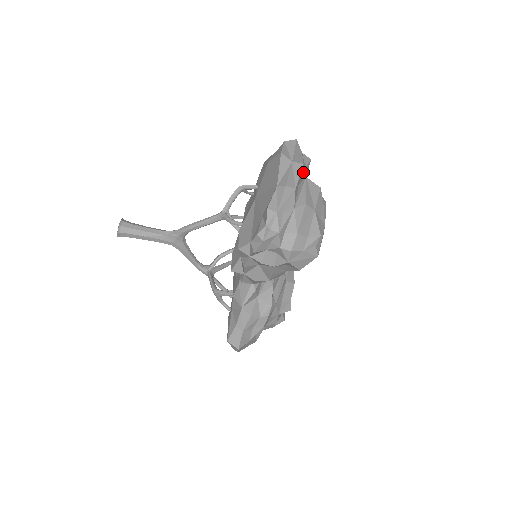
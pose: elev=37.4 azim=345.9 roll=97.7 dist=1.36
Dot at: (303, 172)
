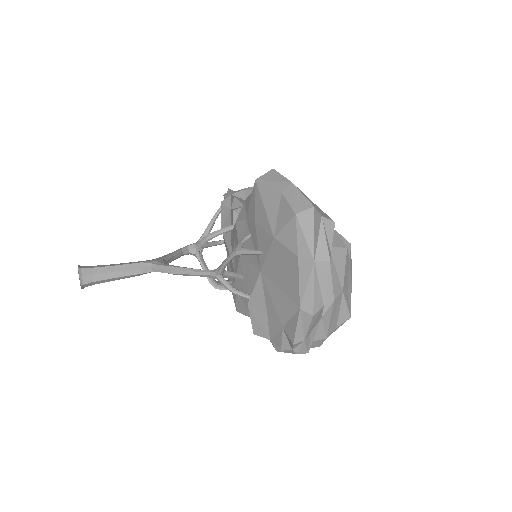
Dot at: occluded
